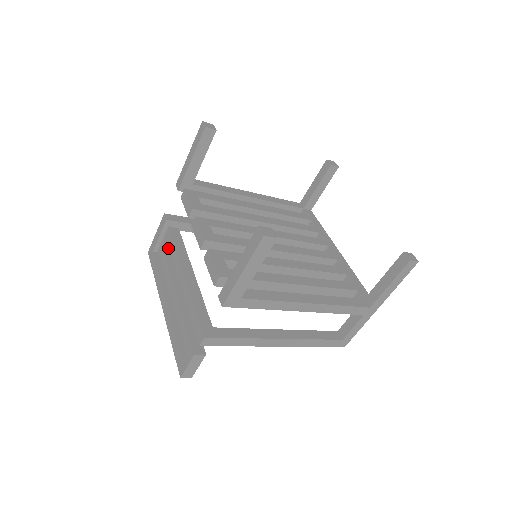
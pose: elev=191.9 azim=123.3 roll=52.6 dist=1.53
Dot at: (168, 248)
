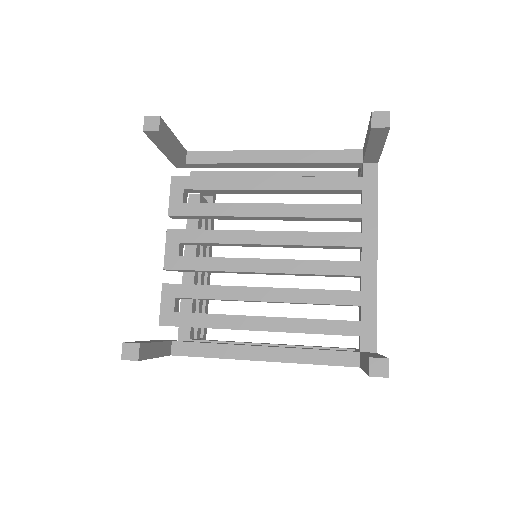
Dot at: occluded
